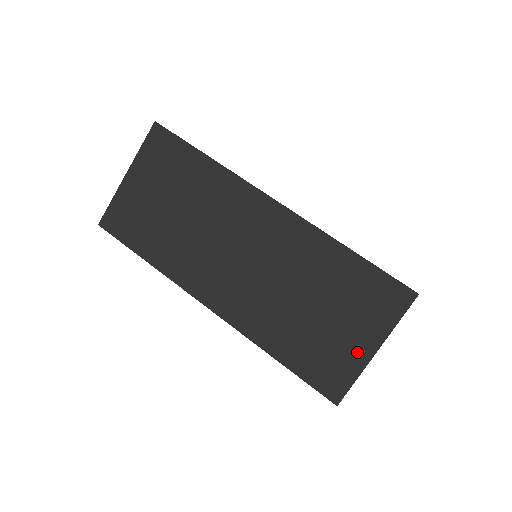
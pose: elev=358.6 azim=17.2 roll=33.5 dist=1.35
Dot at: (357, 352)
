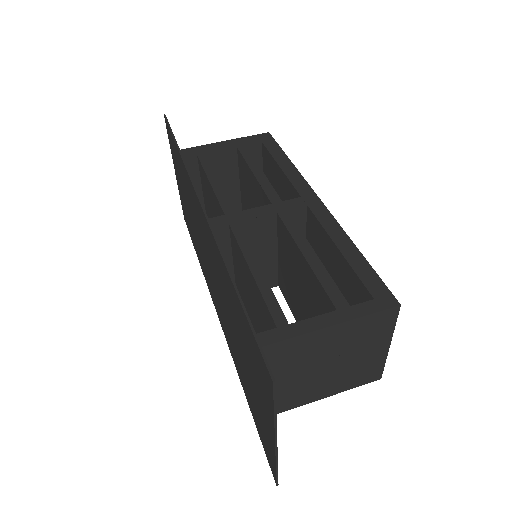
Dot at: (267, 430)
